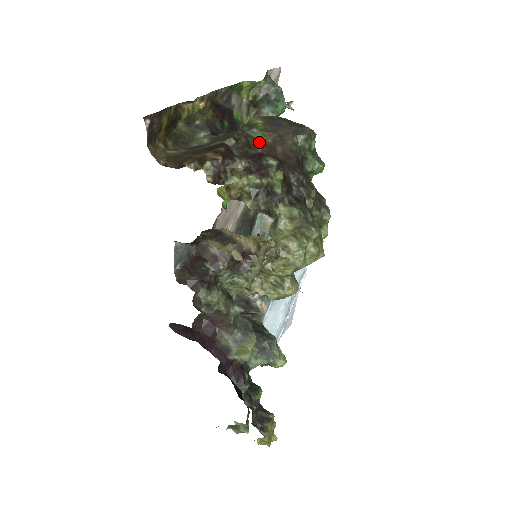
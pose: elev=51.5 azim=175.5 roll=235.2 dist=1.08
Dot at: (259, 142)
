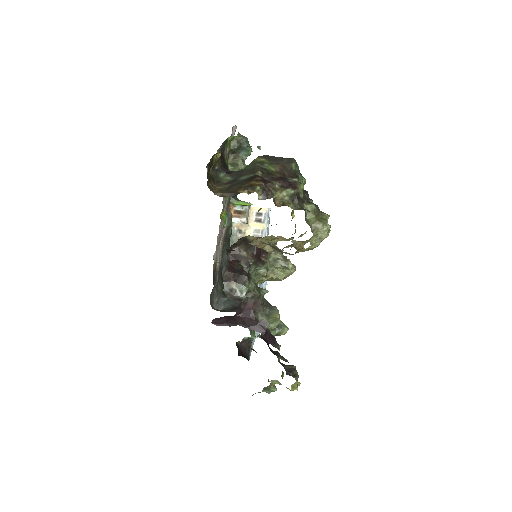
Dot at: (273, 171)
